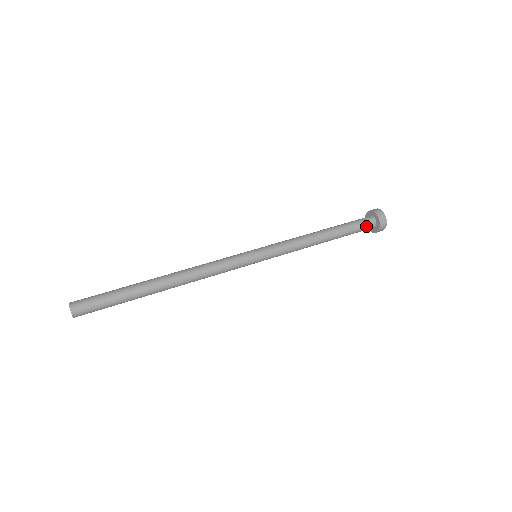
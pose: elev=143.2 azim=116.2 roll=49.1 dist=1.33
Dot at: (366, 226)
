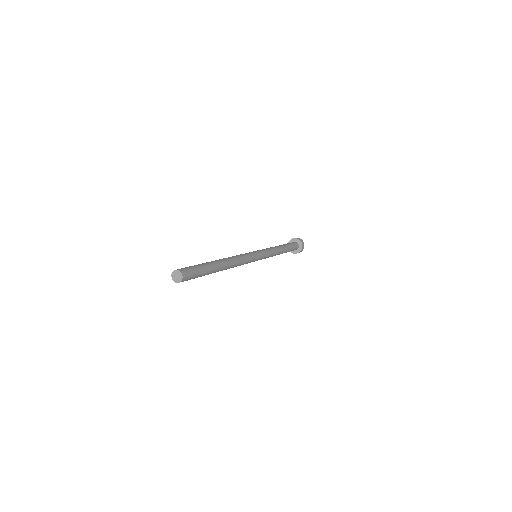
Dot at: (294, 243)
